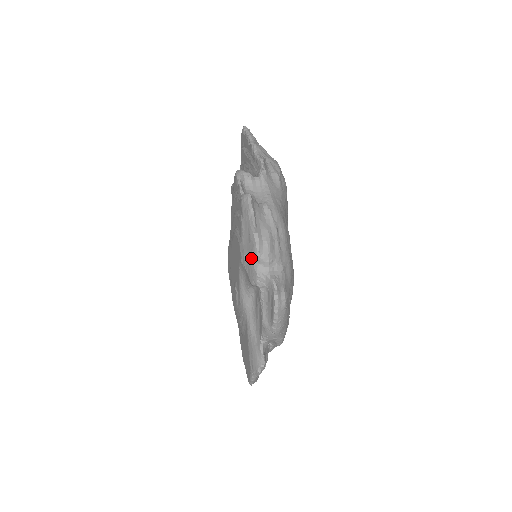
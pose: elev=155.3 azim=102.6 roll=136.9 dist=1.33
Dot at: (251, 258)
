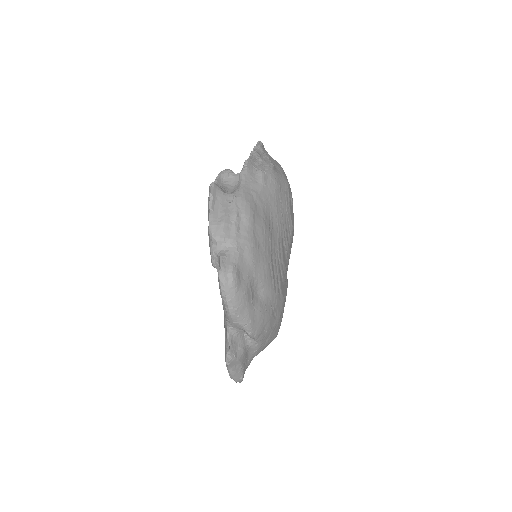
Dot at: (209, 239)
